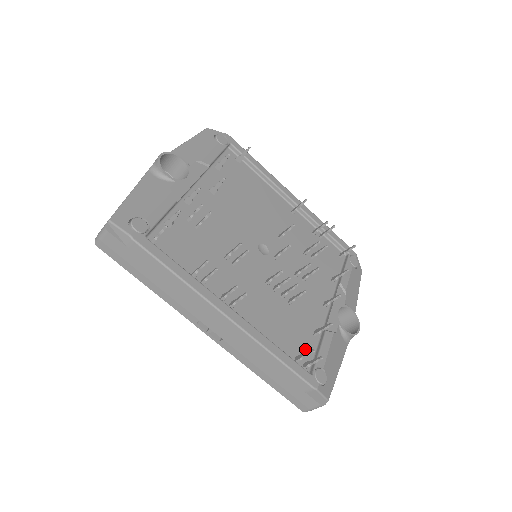
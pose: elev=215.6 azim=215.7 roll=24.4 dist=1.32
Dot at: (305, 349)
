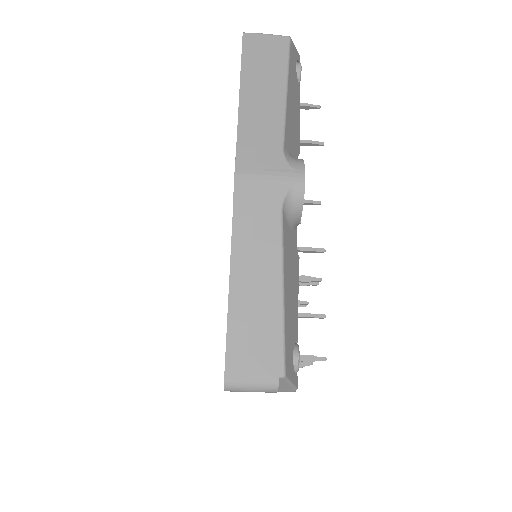
Dot at: occluded
